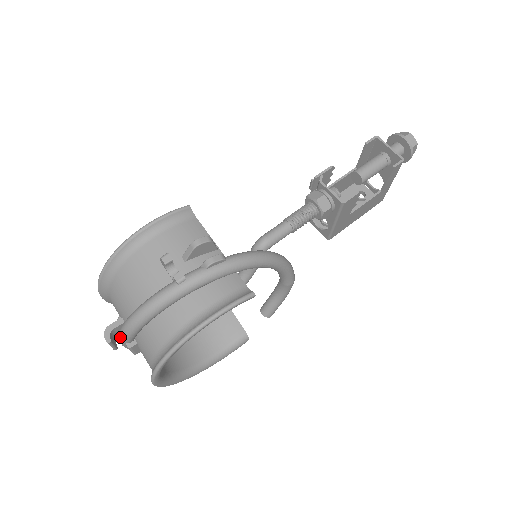
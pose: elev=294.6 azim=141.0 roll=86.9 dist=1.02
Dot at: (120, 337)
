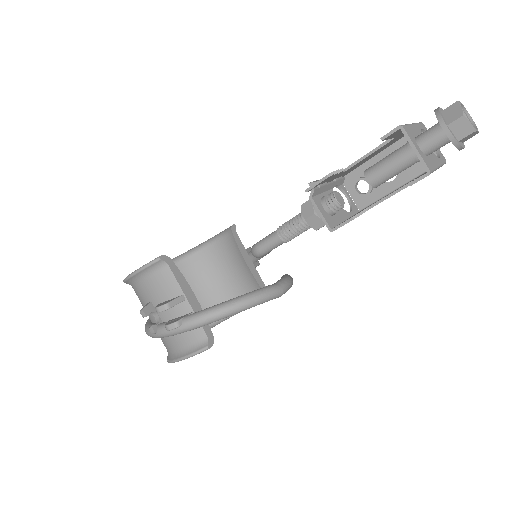
Dot at: occluded
